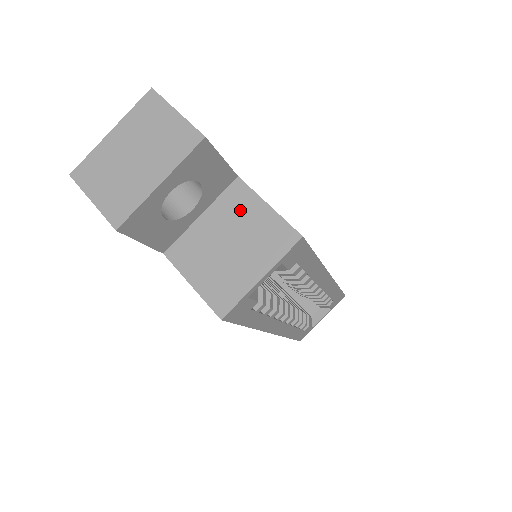
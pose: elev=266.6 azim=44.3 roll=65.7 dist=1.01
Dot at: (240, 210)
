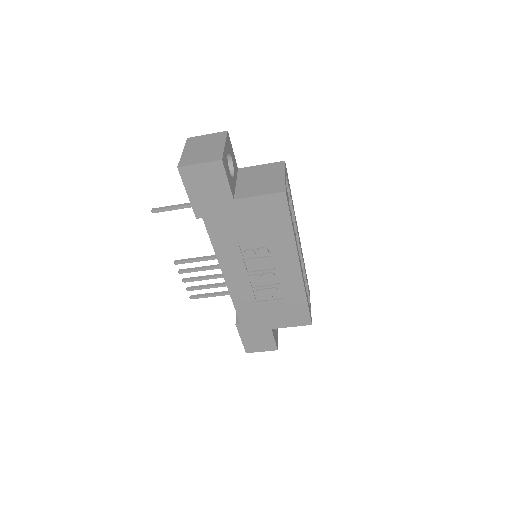
Dot at: (251, 172)
